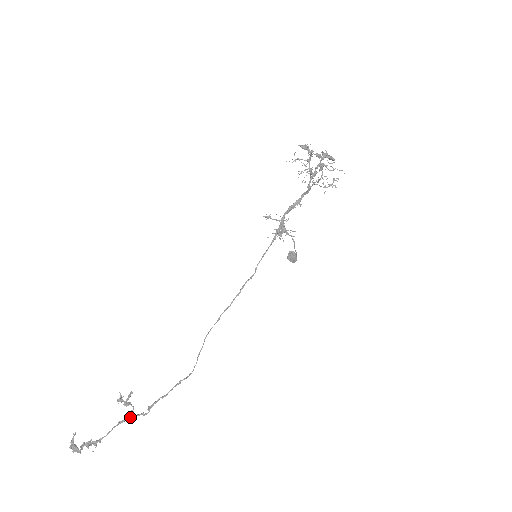
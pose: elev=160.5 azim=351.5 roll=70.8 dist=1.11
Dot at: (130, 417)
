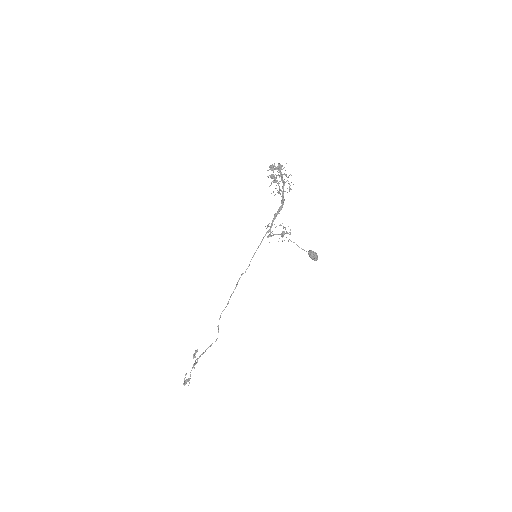
Dot at: (194, 365)
